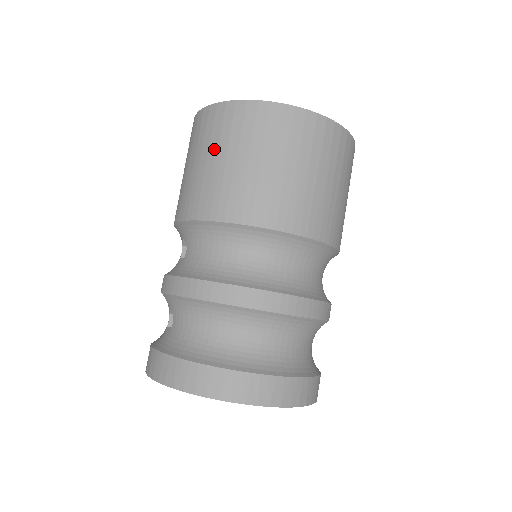
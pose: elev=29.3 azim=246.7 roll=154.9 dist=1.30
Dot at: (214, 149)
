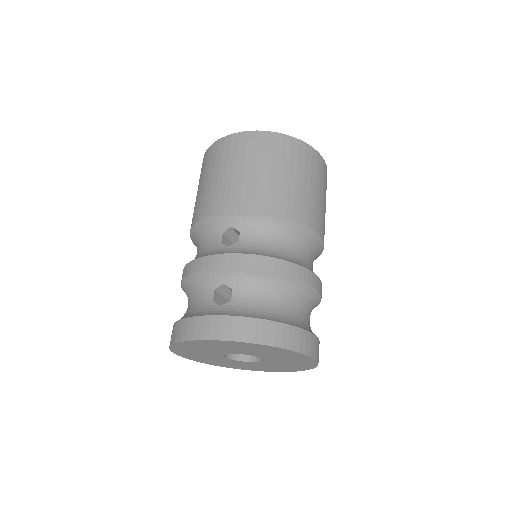
Dot at: (277, 164)
